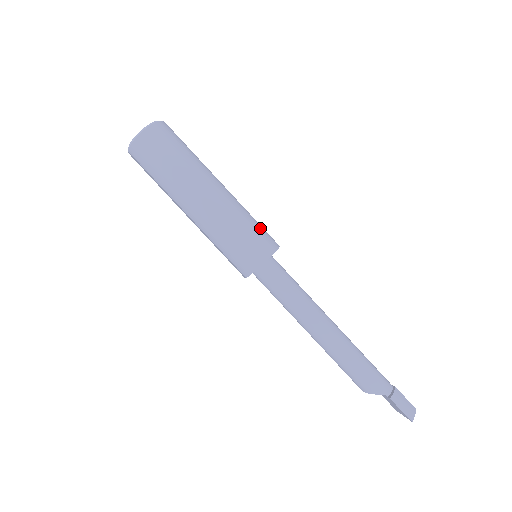
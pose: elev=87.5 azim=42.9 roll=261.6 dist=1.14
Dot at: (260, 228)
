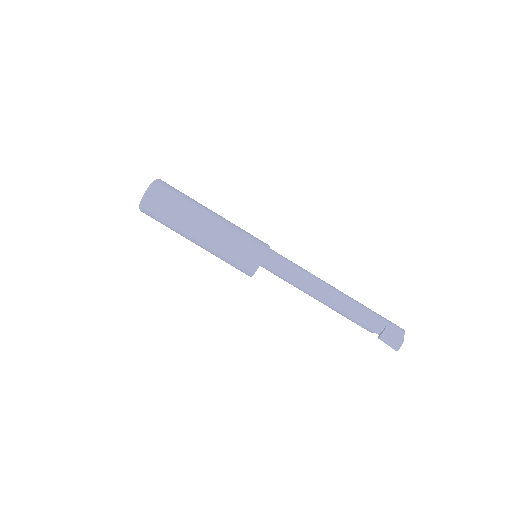
Dot at: (245, 250)
